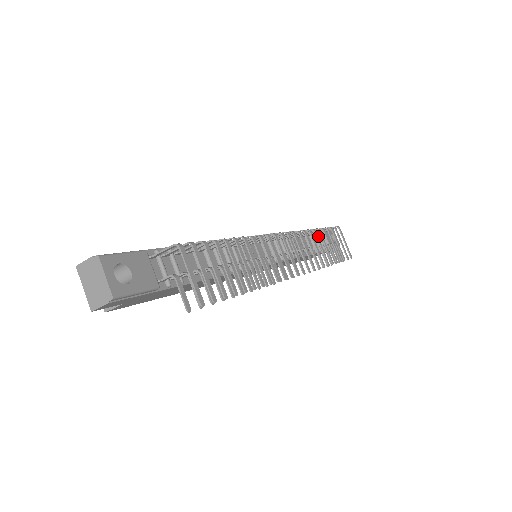
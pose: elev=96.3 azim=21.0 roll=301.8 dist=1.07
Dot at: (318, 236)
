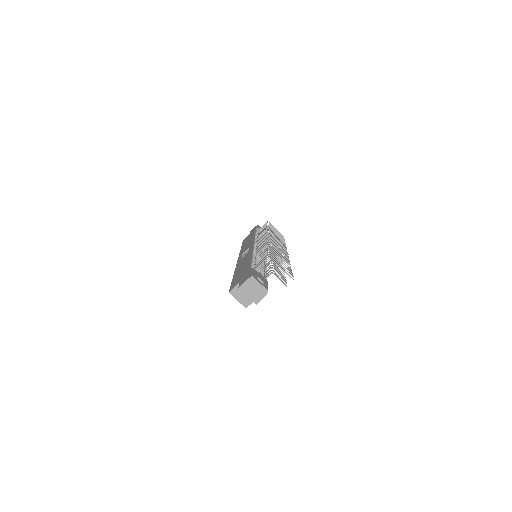
Dot at: occluded
